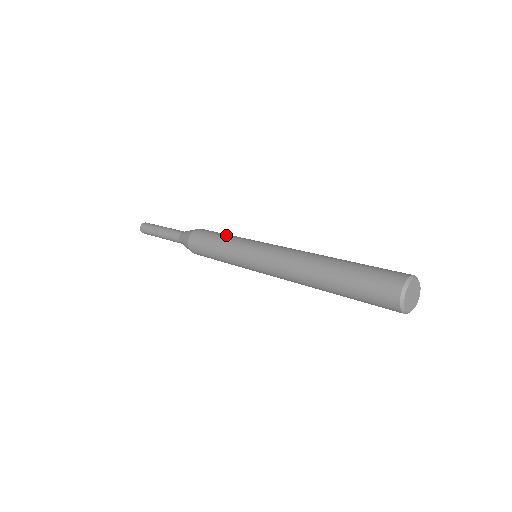
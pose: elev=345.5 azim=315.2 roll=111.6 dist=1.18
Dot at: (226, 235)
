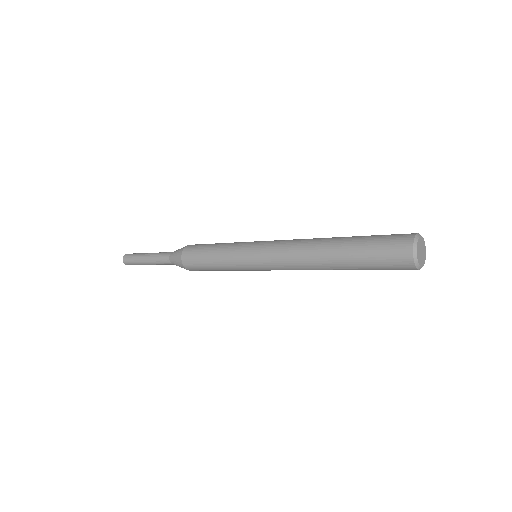
Dot at: occluded
